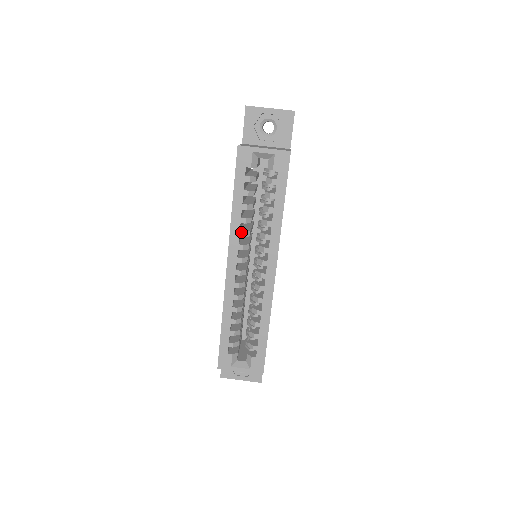
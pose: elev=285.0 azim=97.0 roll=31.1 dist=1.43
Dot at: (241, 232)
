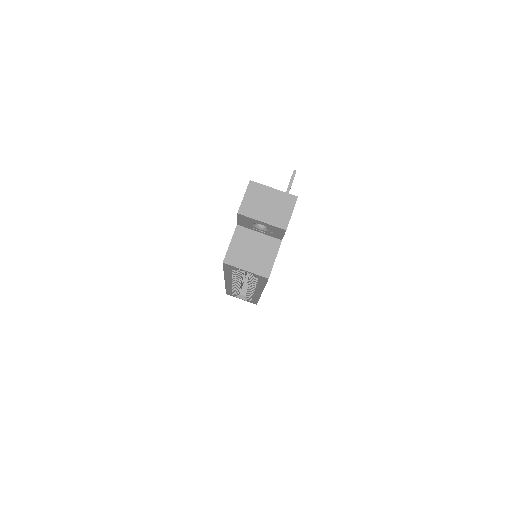
Dot at: (233, 280)
